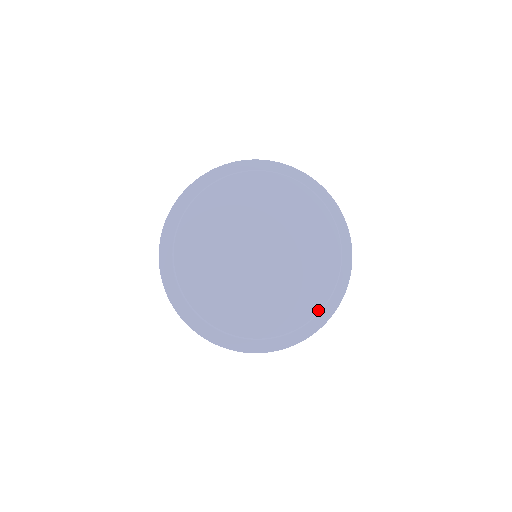
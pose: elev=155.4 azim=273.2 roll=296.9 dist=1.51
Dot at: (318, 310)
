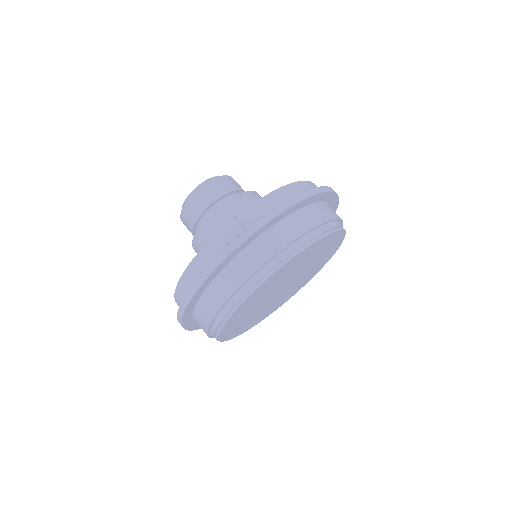
Dot at: occluded
